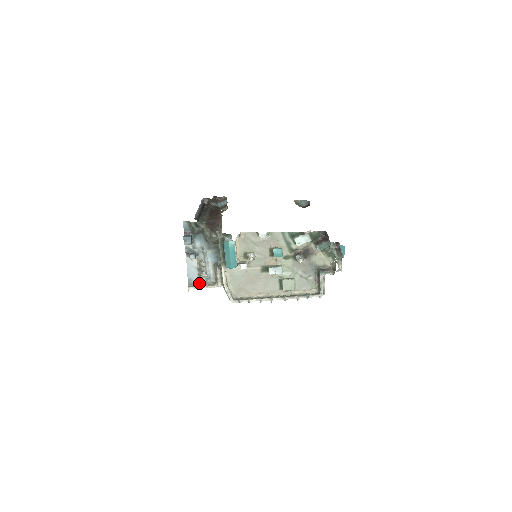
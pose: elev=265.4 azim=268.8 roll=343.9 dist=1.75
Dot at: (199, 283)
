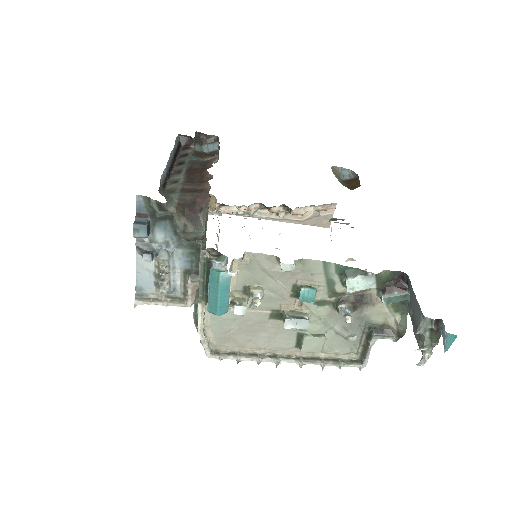
Dot at: (155, 295)
